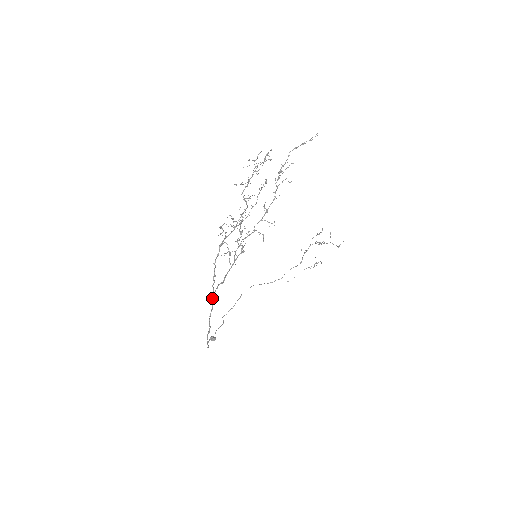
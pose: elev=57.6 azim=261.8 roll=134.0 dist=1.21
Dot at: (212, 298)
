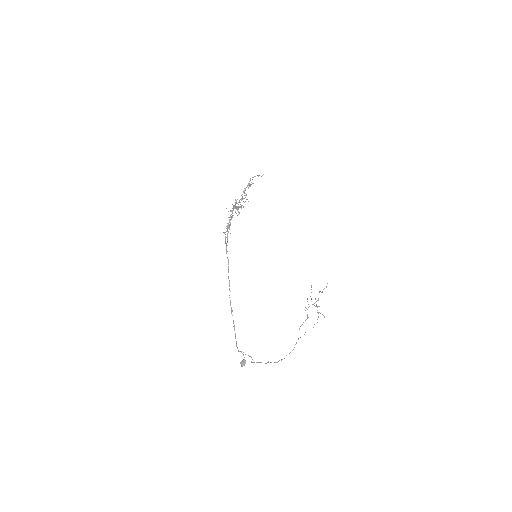
Dot at: (226, 252)
